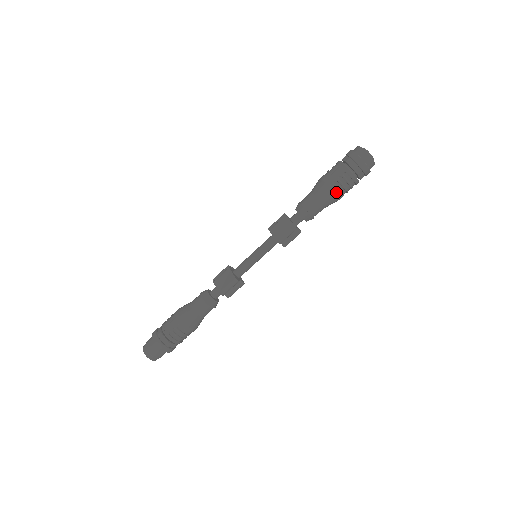
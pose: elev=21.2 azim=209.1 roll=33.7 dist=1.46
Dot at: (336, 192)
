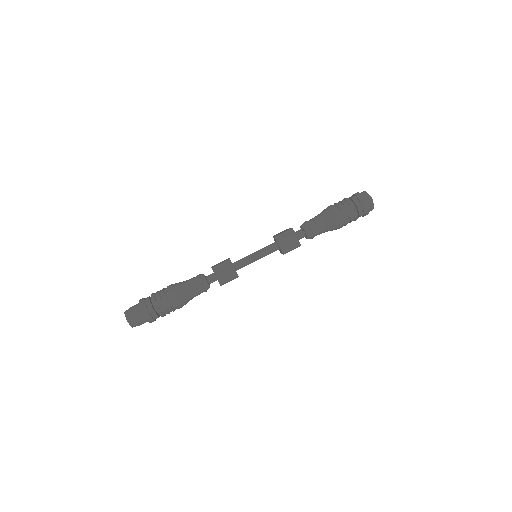
Dot at: (340, 227)
